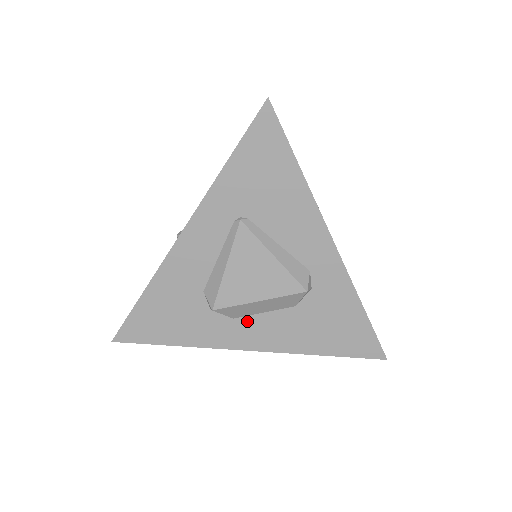
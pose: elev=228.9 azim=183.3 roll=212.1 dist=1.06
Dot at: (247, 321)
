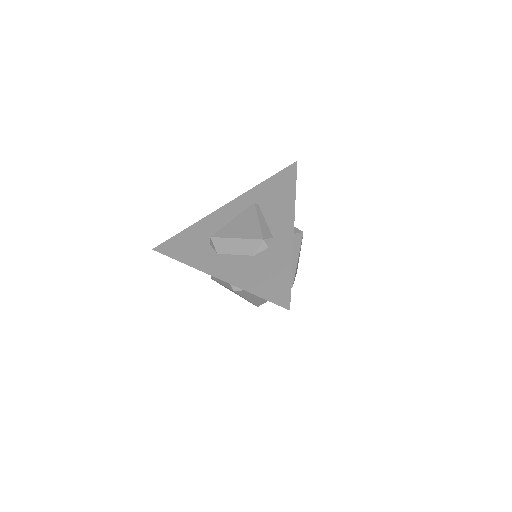
Dot at: (223, 257)
